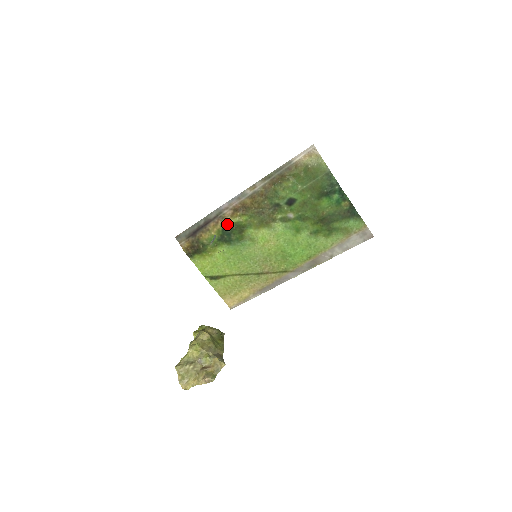
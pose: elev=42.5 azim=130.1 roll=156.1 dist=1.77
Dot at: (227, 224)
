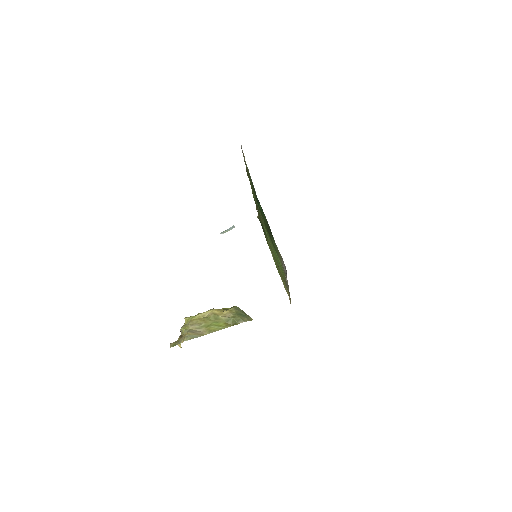
Dot at: (258, 217)
